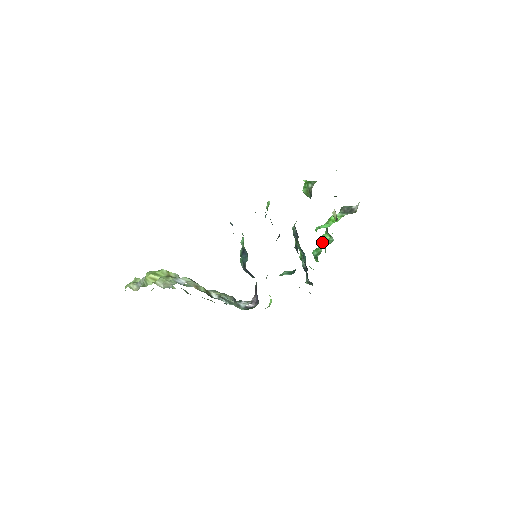
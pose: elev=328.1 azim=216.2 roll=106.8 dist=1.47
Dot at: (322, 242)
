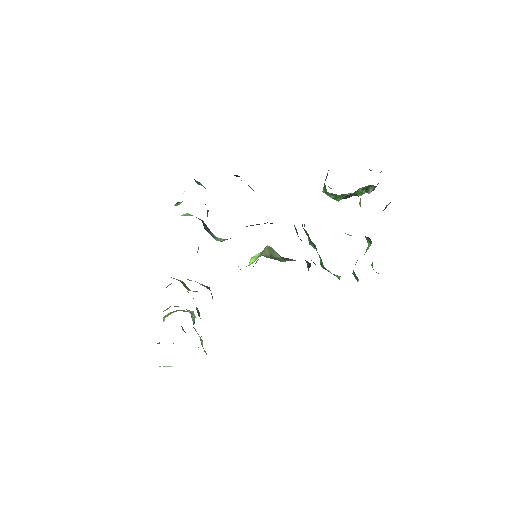
Dot at: occluded
